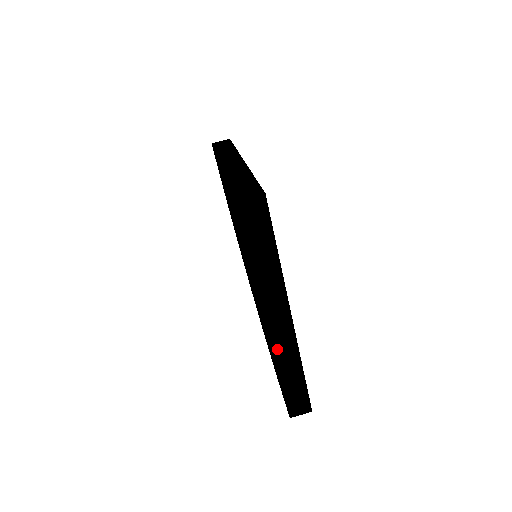
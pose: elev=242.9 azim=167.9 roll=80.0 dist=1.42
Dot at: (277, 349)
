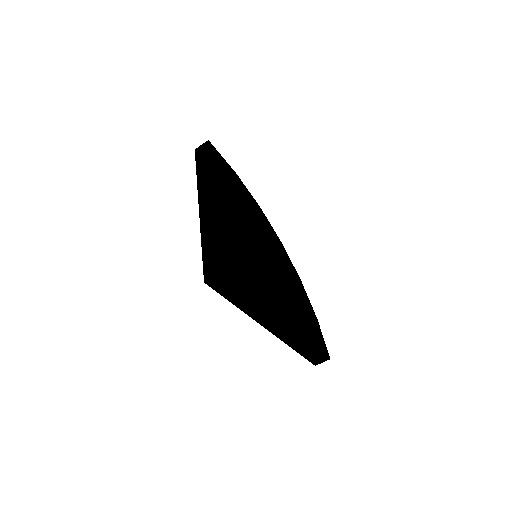
Dot at: (284, 339)
